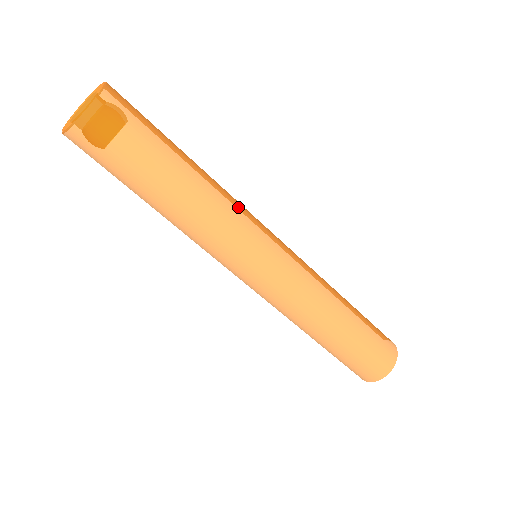
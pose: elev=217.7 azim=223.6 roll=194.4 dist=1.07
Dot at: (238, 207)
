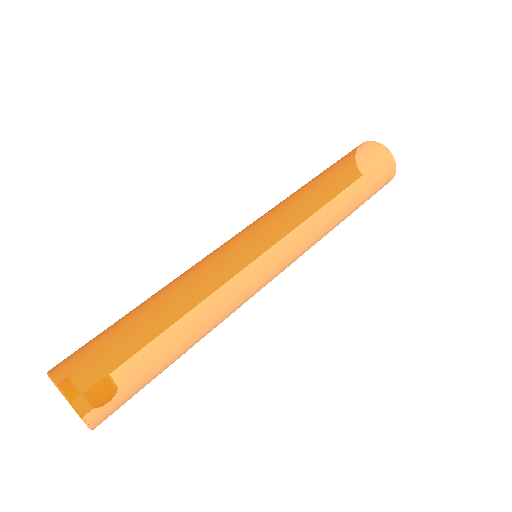
Dot at: (226, 279)
